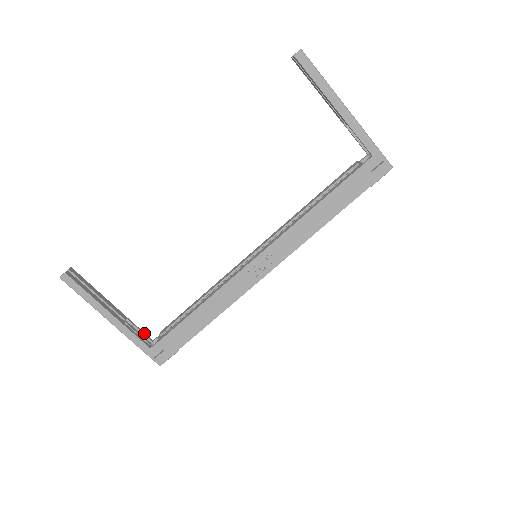
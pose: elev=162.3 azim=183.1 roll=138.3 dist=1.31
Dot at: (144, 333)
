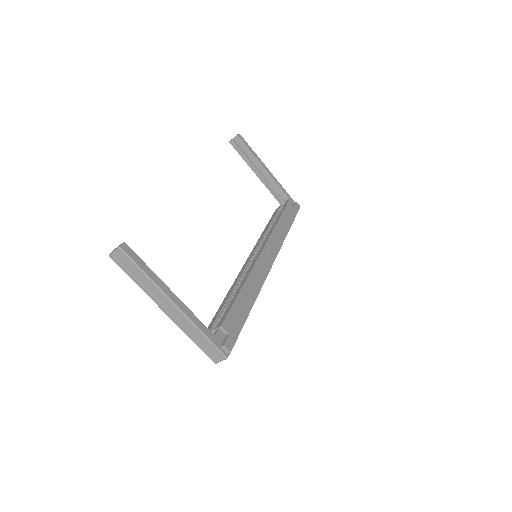
Dot at: occluded
